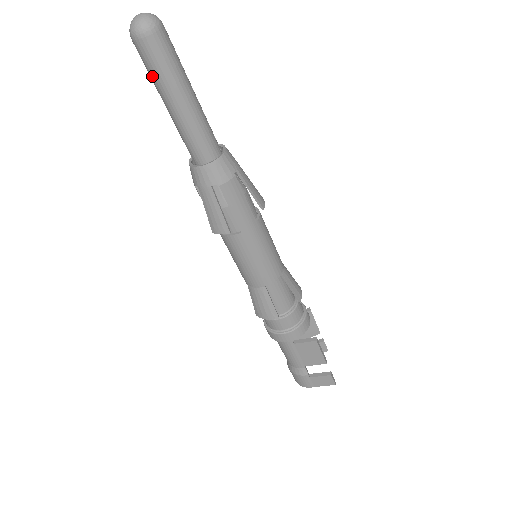
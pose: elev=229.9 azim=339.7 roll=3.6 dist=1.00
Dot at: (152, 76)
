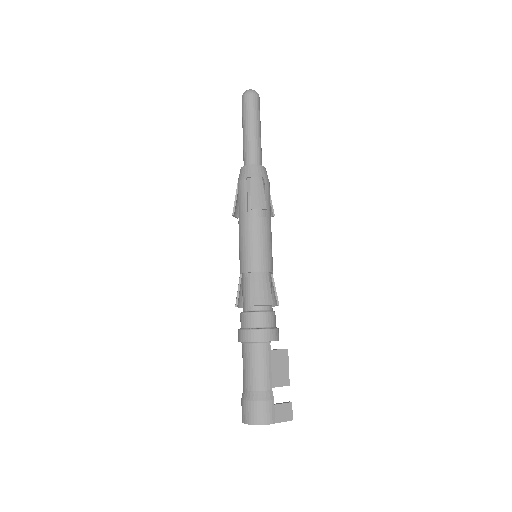
Dot at: (250, 112)
